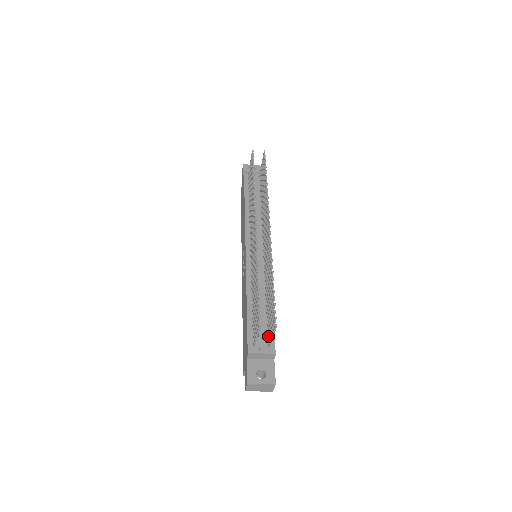
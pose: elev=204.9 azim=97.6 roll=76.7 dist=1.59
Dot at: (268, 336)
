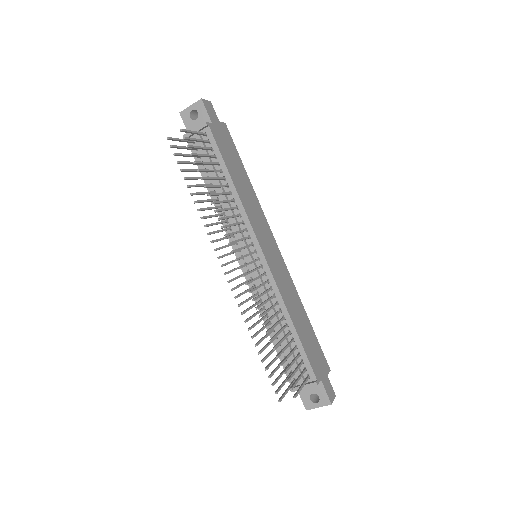
Dot at: (302, 371)
